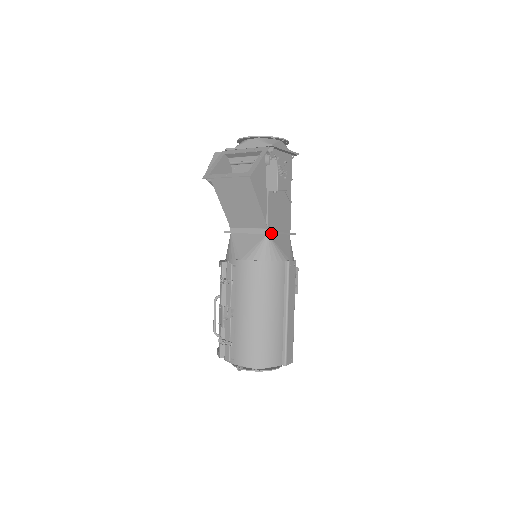
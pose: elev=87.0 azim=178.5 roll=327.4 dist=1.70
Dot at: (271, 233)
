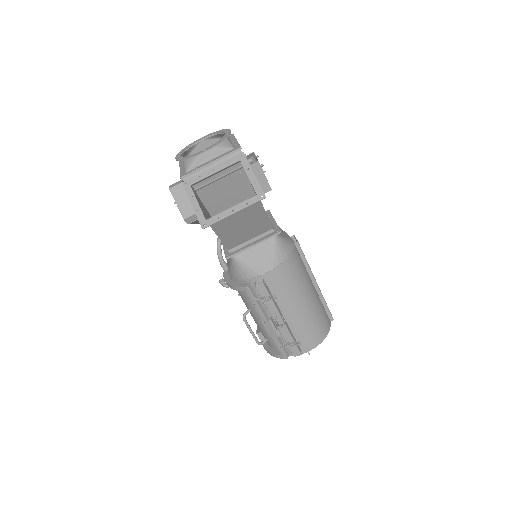
Dot at: (280, 231)
